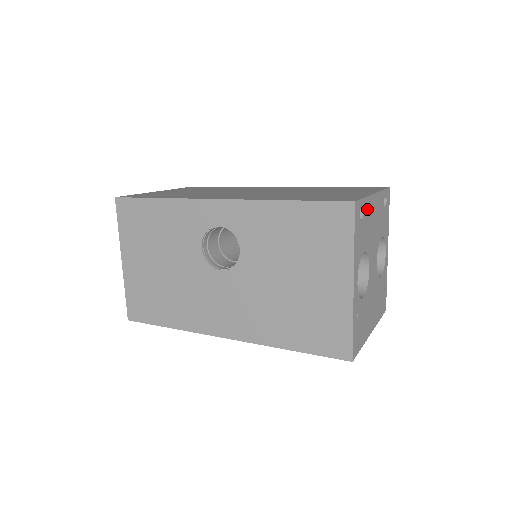
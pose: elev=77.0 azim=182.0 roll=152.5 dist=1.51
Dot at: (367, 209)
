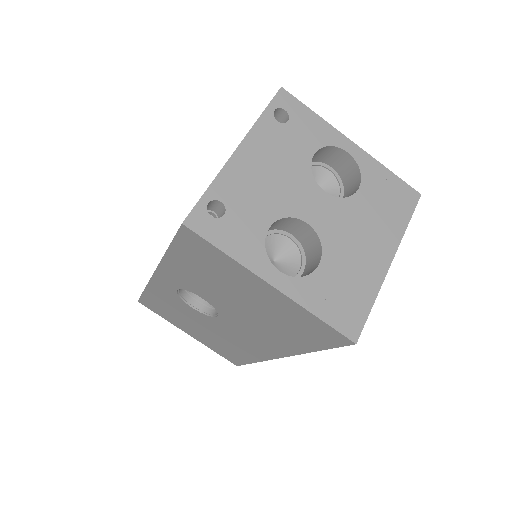
Dot at: (229, 187)
